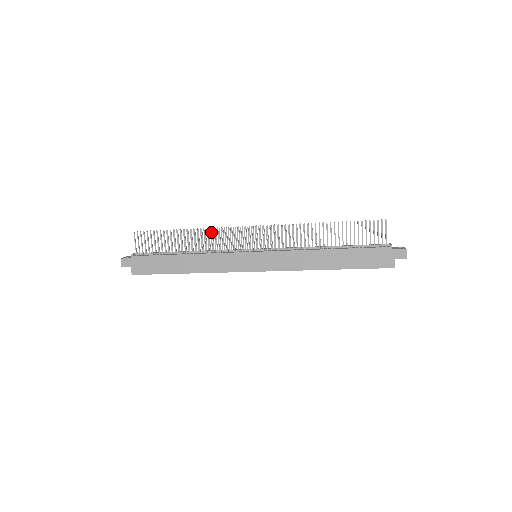
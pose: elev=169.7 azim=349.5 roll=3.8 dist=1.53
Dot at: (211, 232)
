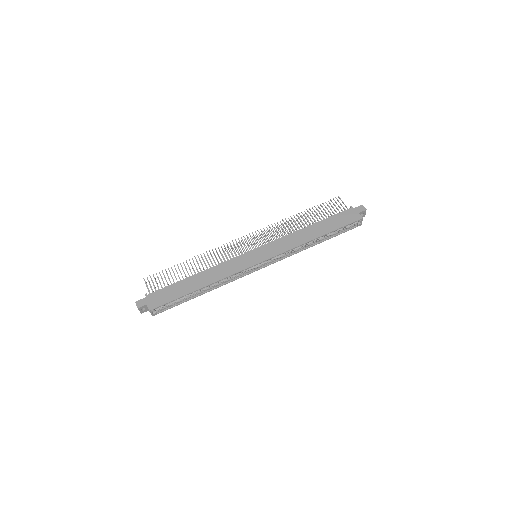
Dot at: occluded
